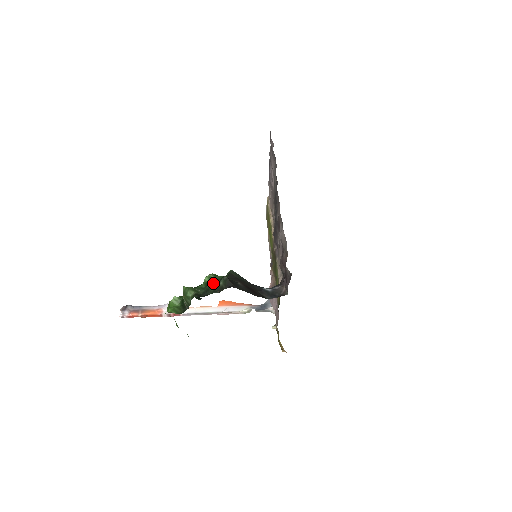
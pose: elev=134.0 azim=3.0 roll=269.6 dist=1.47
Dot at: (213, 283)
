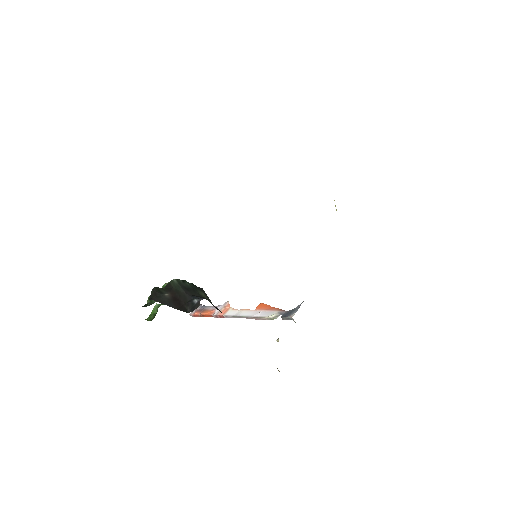
Dot at: occluded
